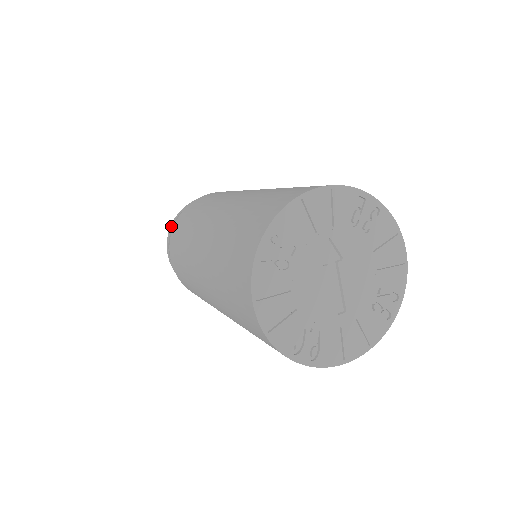
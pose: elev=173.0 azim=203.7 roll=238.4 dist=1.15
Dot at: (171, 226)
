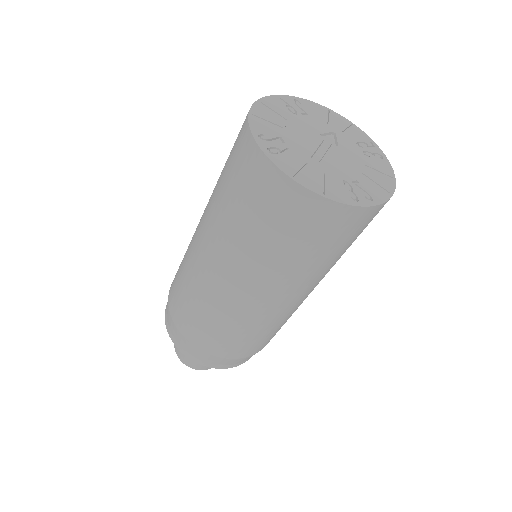
Dot at: occluded
